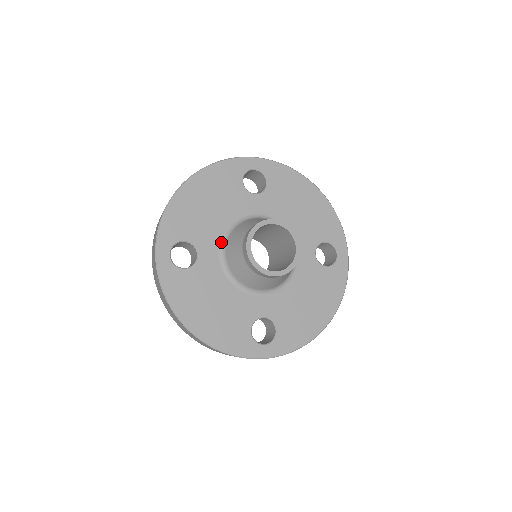
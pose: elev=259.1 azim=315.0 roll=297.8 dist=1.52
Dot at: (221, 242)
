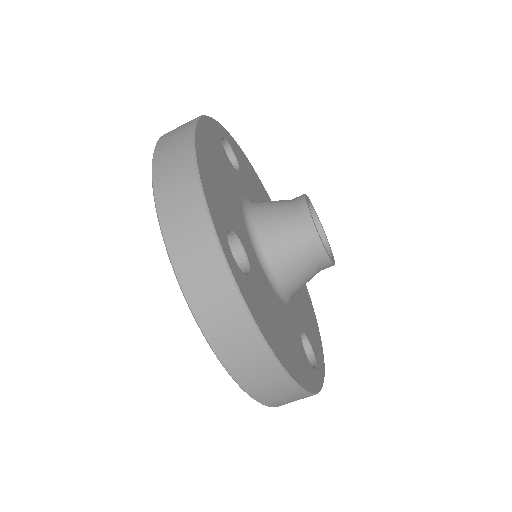
Dot at: occluded
